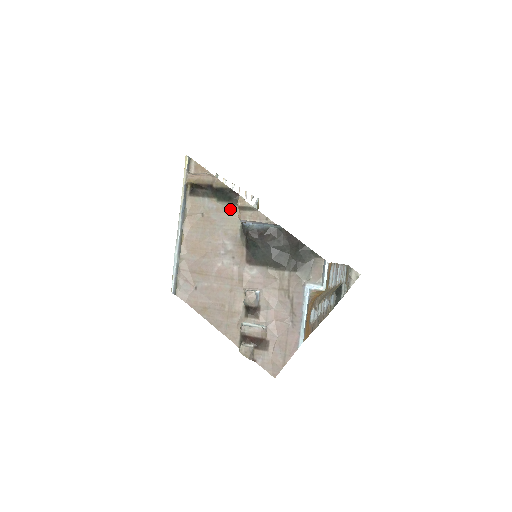
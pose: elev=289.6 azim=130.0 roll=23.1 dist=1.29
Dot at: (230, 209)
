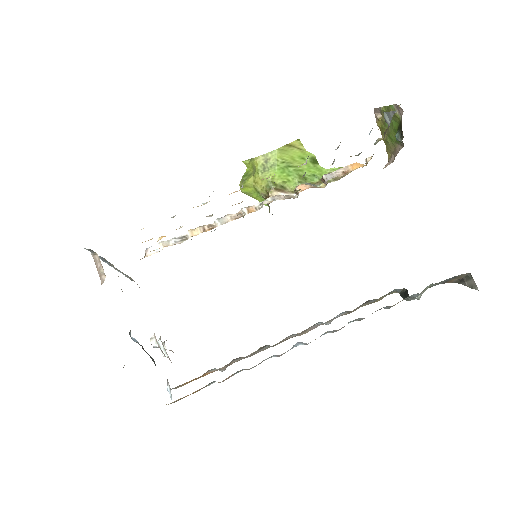
Dot at: occluded
